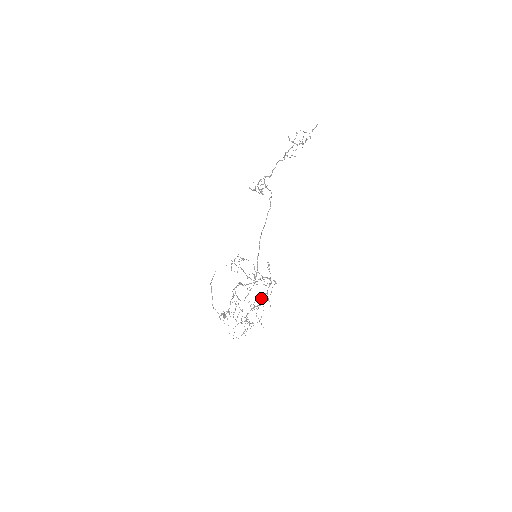
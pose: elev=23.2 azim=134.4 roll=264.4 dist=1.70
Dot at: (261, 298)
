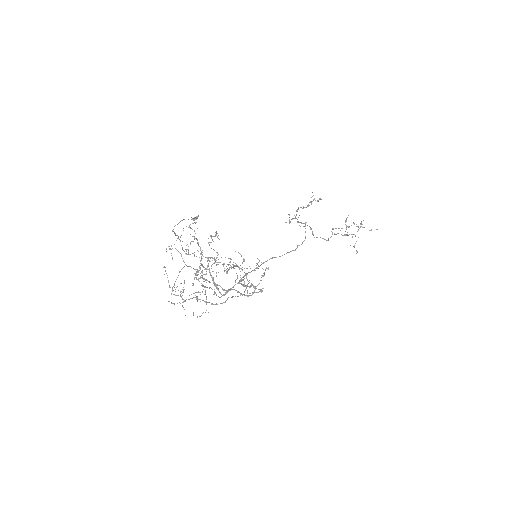
Dot at: occluded
